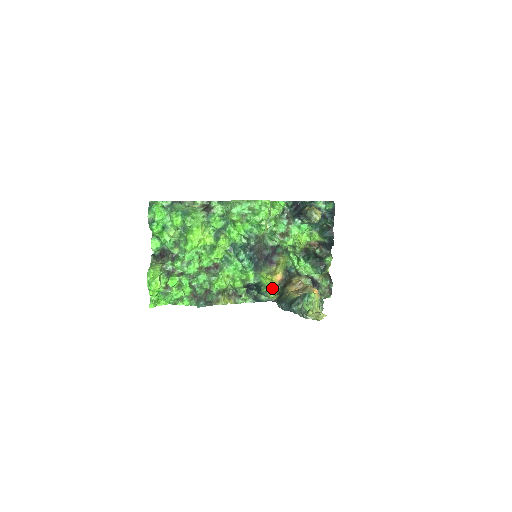
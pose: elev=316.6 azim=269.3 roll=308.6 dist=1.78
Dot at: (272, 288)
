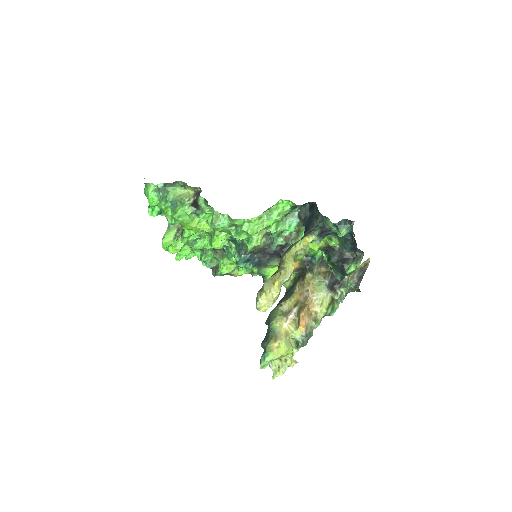
Dot at: occluded
